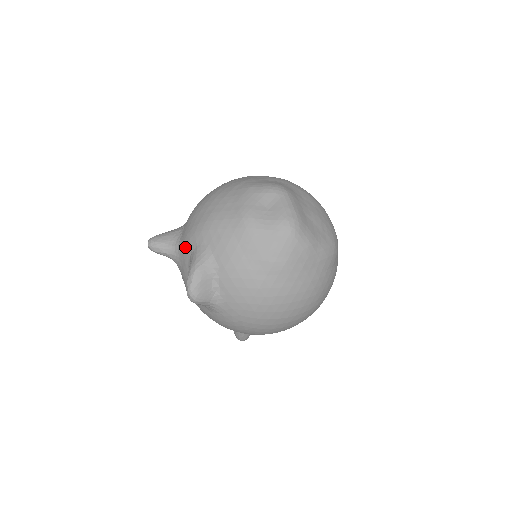
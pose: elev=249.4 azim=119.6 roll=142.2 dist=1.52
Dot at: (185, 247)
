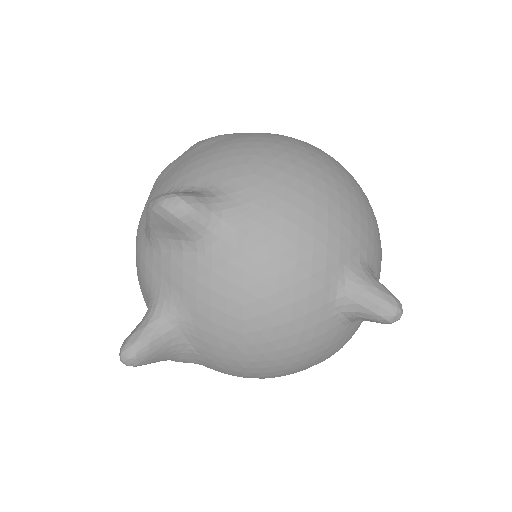
Dot at: (145, 267)
